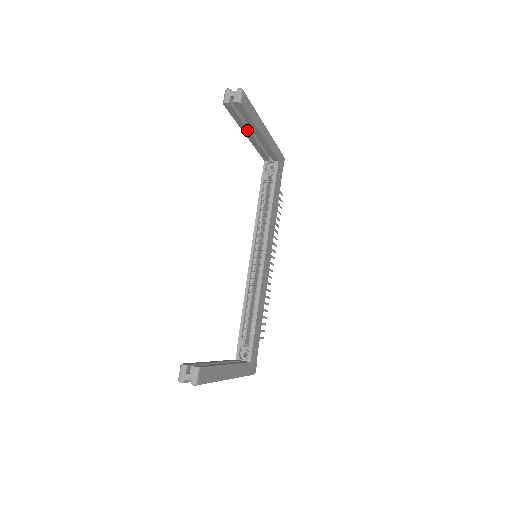
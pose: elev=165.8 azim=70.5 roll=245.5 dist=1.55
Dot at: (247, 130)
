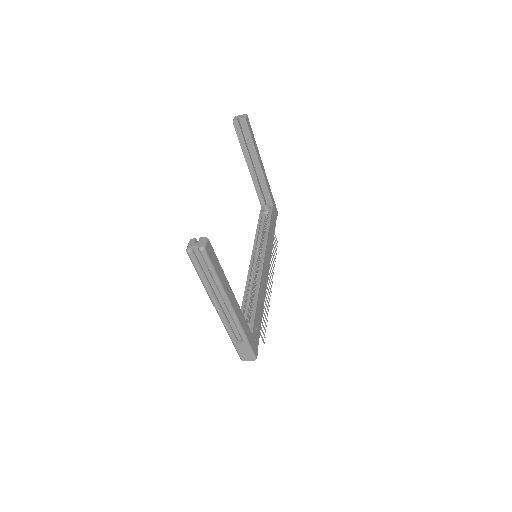
Dot at: (249, 158)
